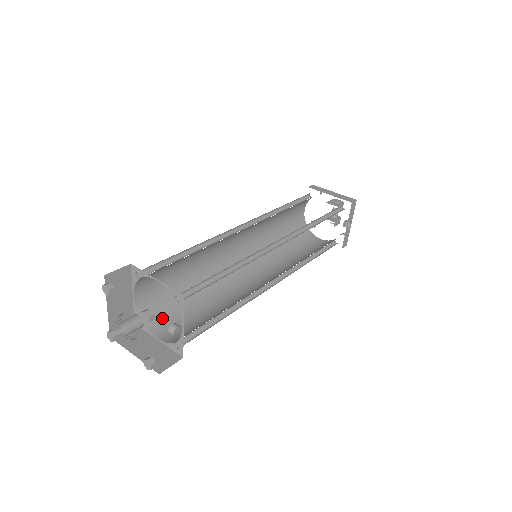
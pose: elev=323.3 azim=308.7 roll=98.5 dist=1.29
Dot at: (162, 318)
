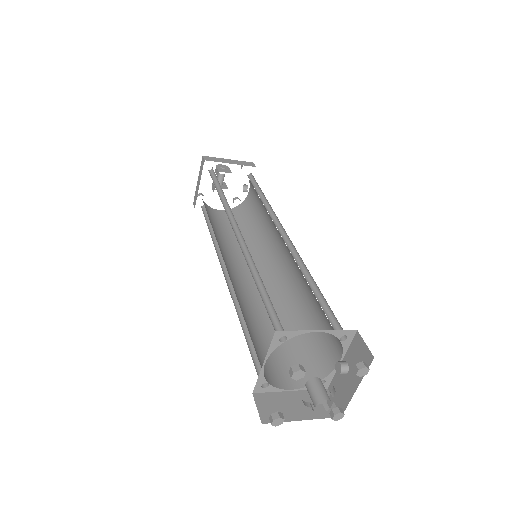
Dot at: (268, 368)
